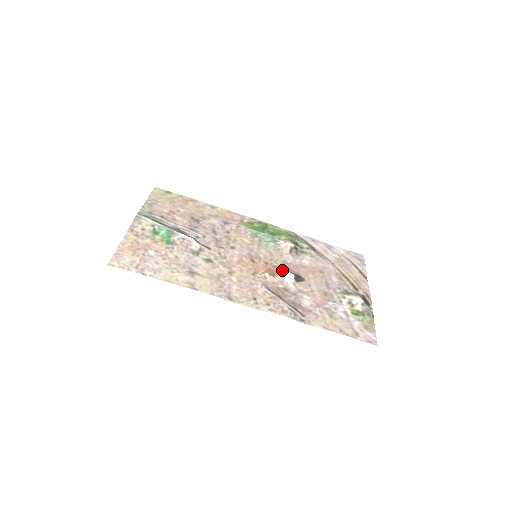
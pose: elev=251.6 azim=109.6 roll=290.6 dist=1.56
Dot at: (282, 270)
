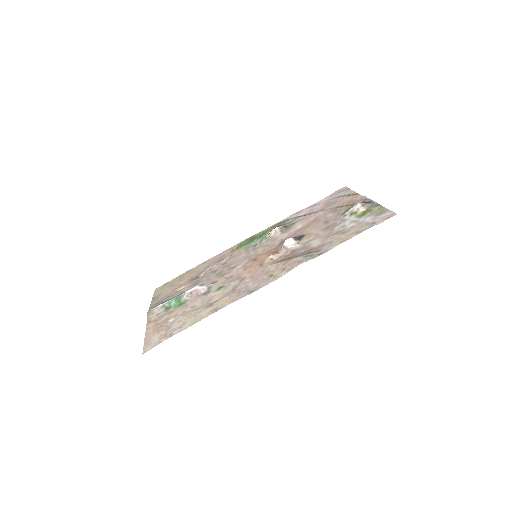
Dot at: (282, 245)
